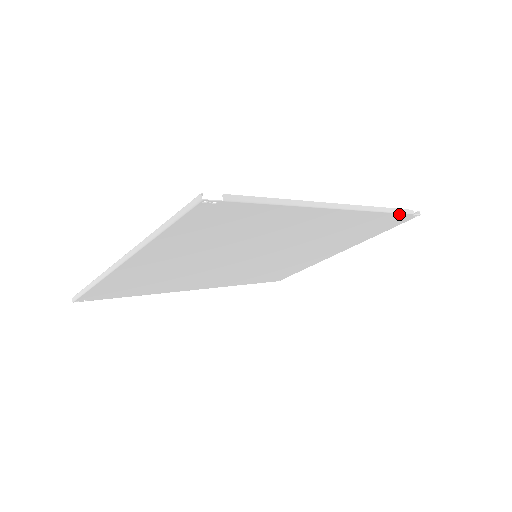
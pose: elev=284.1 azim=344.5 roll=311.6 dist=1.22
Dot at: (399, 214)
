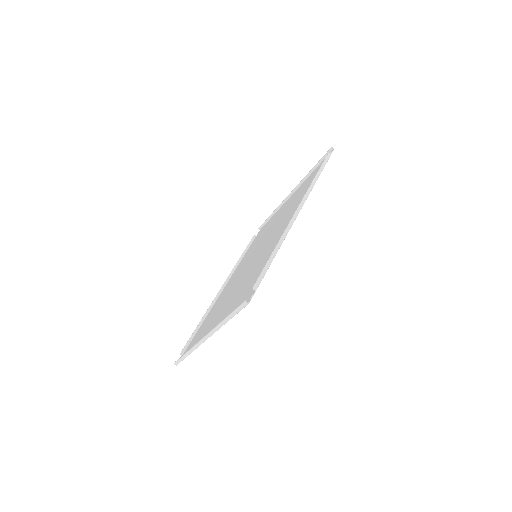
Dot at: (324, 166)
